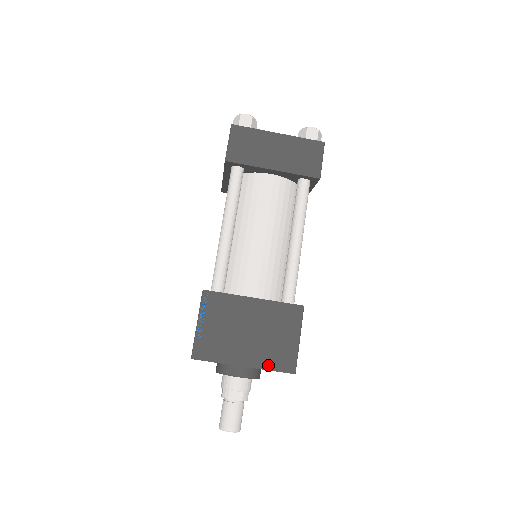
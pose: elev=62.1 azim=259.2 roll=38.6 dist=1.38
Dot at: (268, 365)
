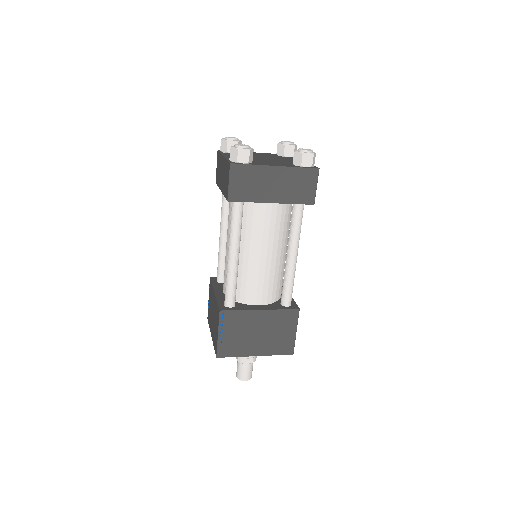
Dot at: (273, 352)
